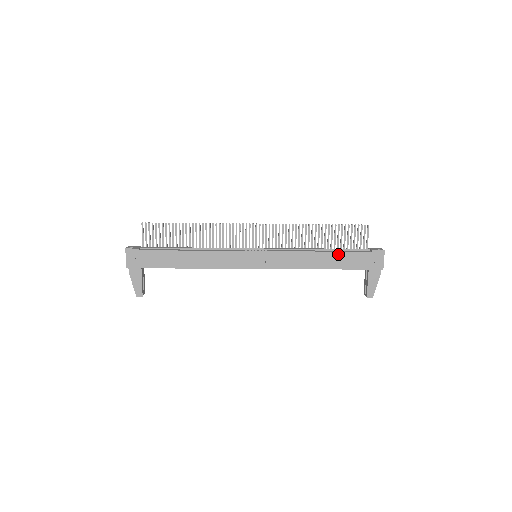
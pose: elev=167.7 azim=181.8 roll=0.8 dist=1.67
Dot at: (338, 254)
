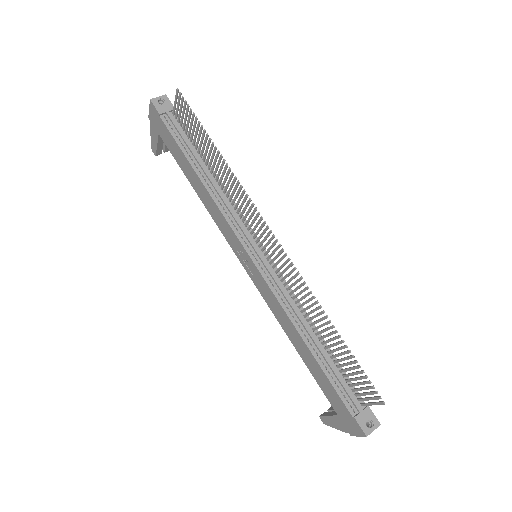
Dot at: (320, 369)
